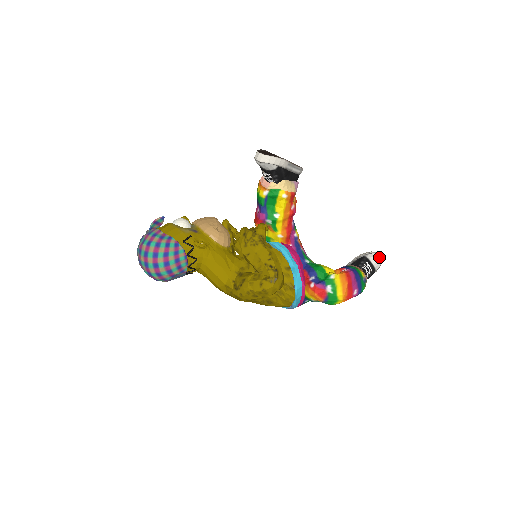
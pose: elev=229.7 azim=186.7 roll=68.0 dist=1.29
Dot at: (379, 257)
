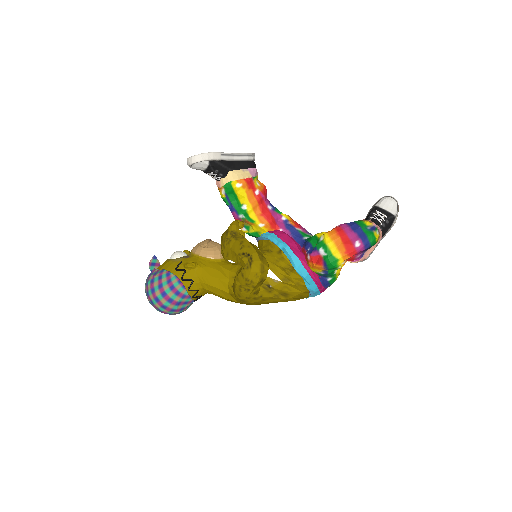
Dot at: (390, 199)
